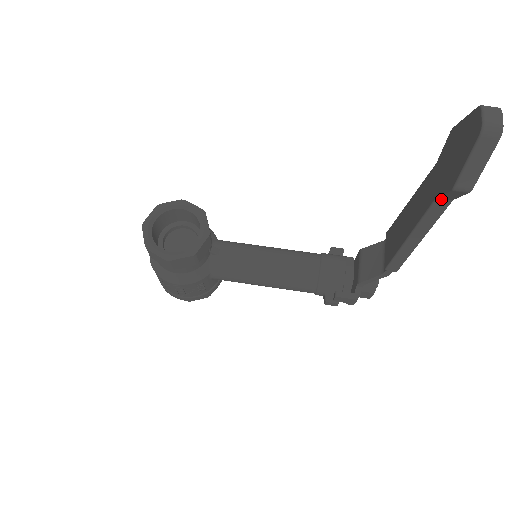
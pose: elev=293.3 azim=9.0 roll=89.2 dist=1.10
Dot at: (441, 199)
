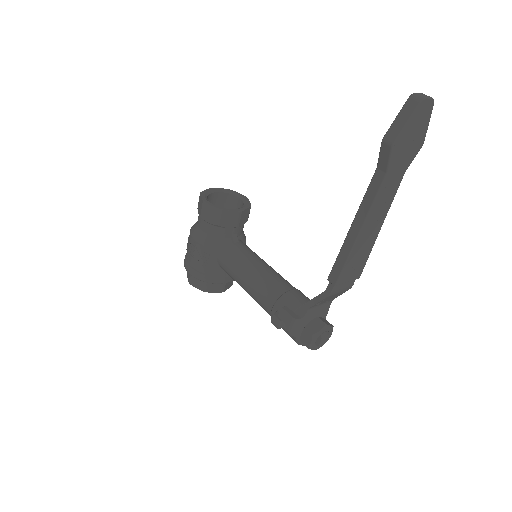
Dot at: (379, 170)
